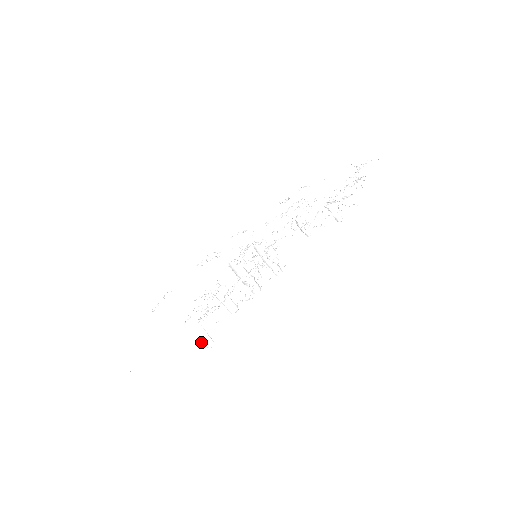
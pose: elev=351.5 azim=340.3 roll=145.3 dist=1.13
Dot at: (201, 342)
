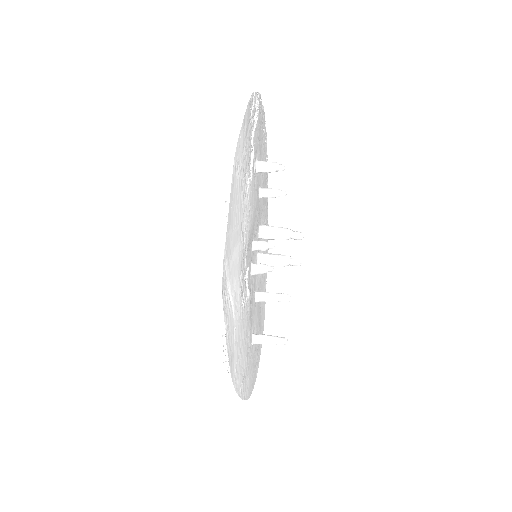
Dot at: (277, 344)
